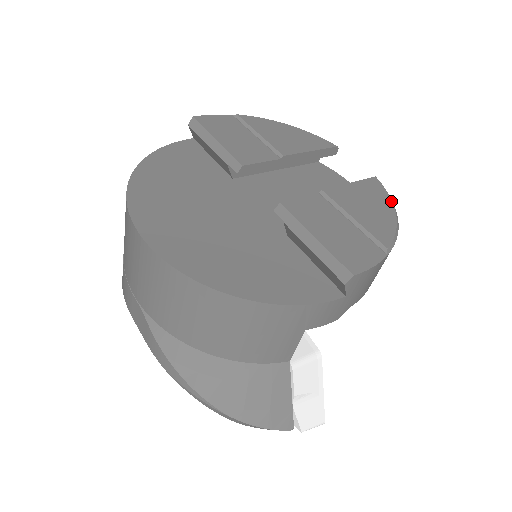
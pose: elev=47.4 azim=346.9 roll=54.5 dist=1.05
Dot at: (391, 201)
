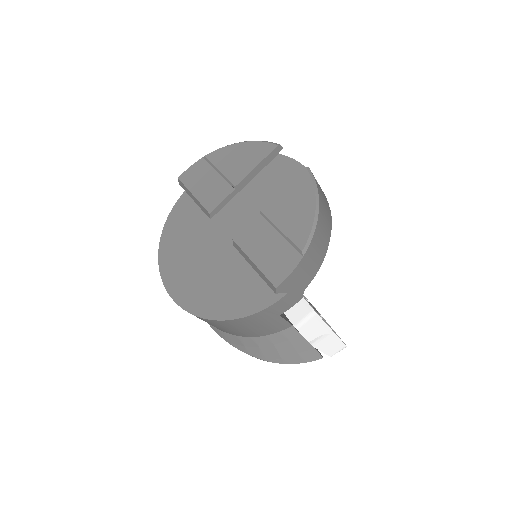
Dot at: (314, 193)
